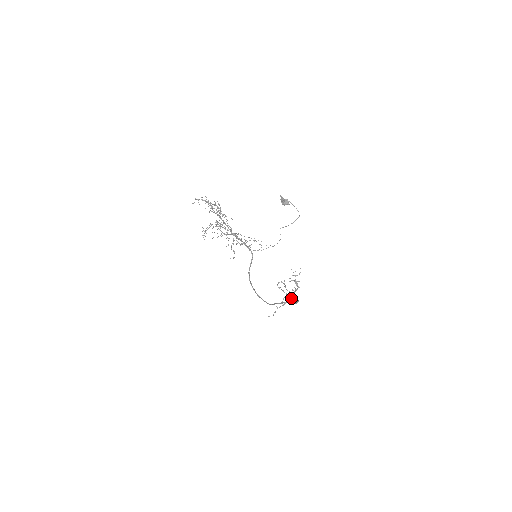
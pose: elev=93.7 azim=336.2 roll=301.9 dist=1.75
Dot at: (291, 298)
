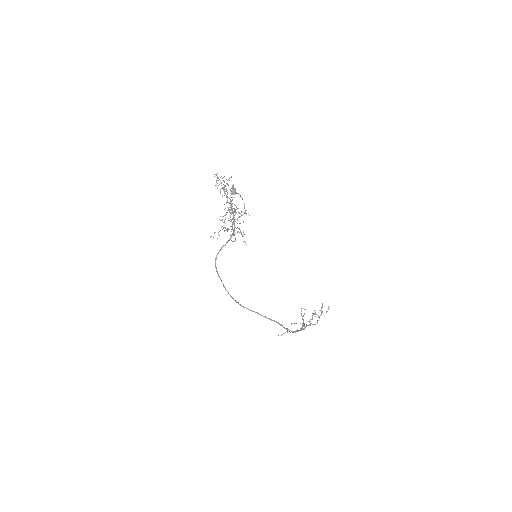
Dot at: (301, 328)
